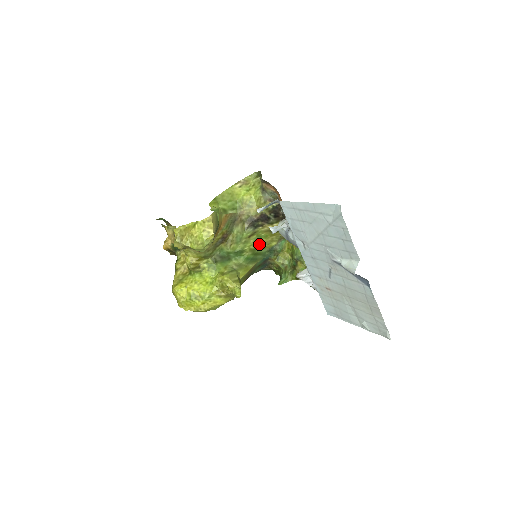
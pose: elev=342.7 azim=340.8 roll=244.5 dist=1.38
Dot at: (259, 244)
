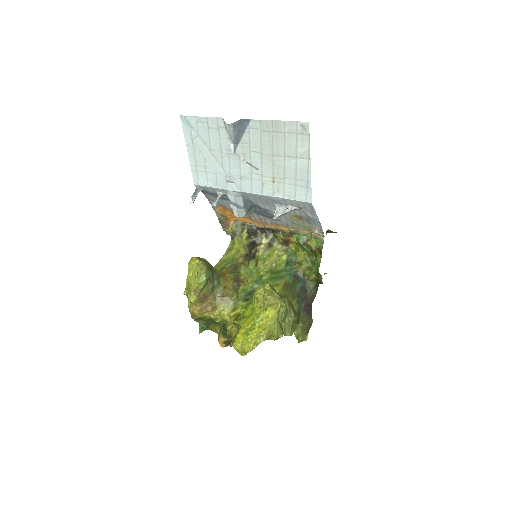
Dot at: (270, 265)
